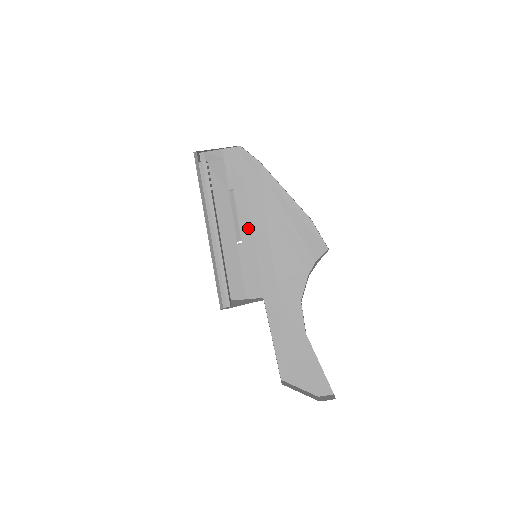
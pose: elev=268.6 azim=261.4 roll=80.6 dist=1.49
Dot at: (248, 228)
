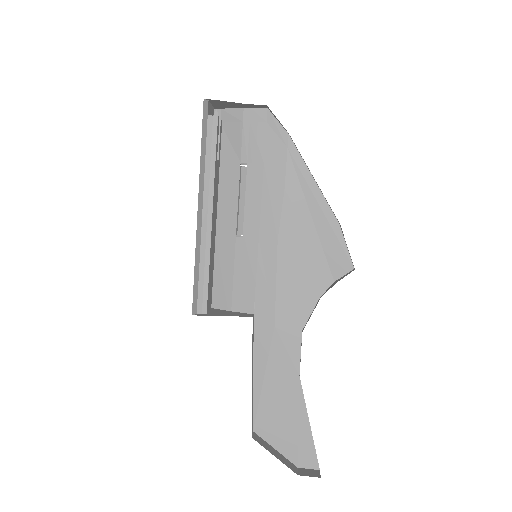
Dot at: (254, 217)
